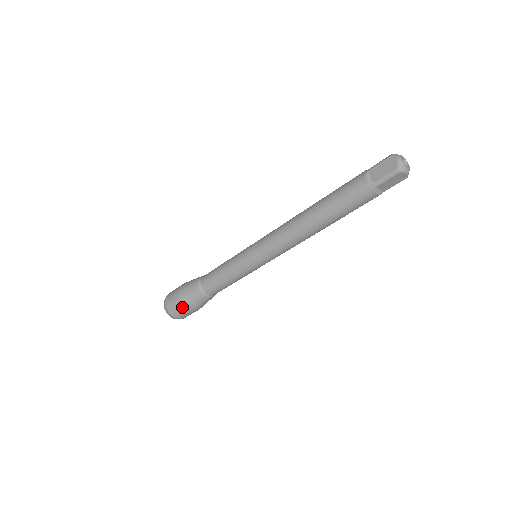
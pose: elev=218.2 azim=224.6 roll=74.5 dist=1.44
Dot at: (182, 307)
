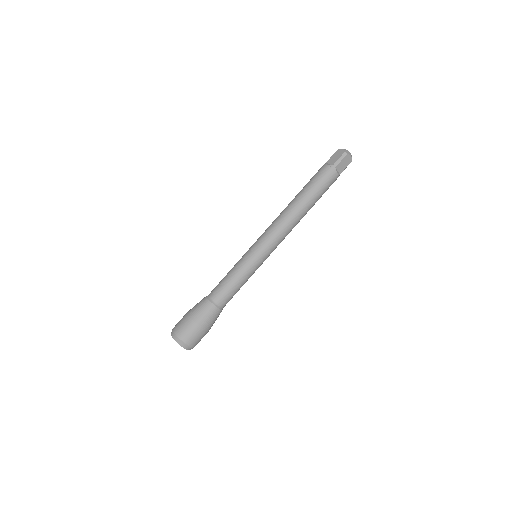
Dot at: (194, 326)
